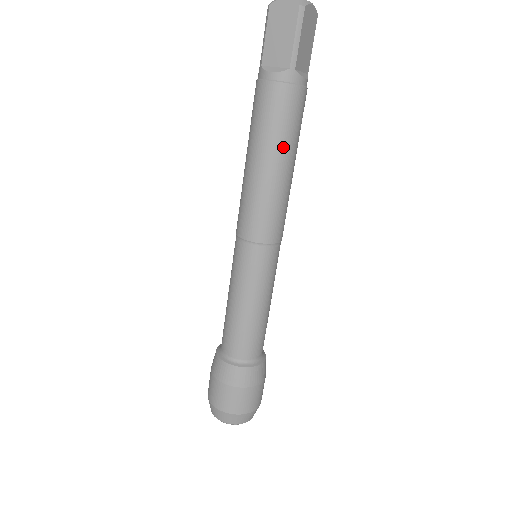
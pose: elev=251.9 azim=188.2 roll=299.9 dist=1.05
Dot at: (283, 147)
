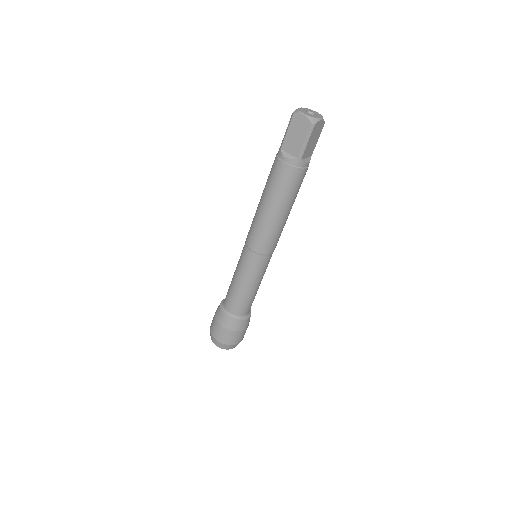
Dot at: (284, 202)
